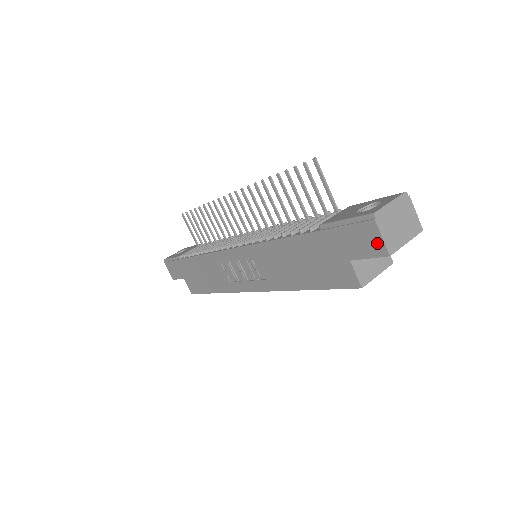
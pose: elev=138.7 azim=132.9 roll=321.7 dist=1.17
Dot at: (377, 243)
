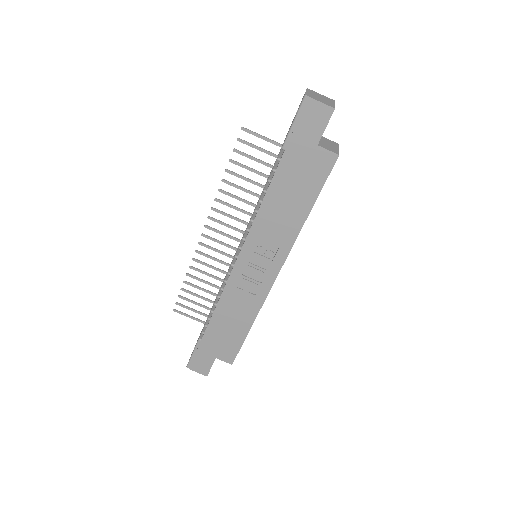
Dot at: (322, 110)
